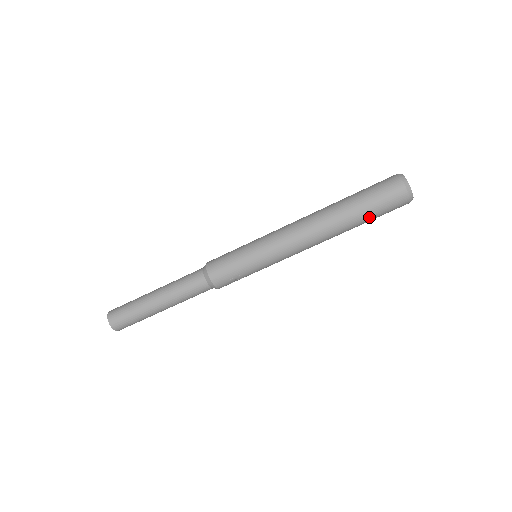
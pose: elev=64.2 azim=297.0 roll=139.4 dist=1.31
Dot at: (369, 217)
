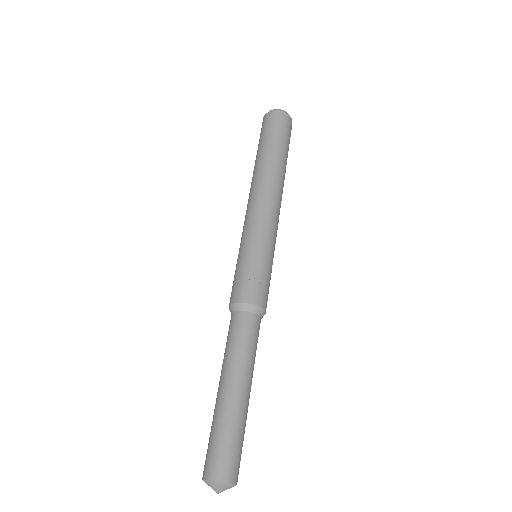
Dot at: (273, 141)
